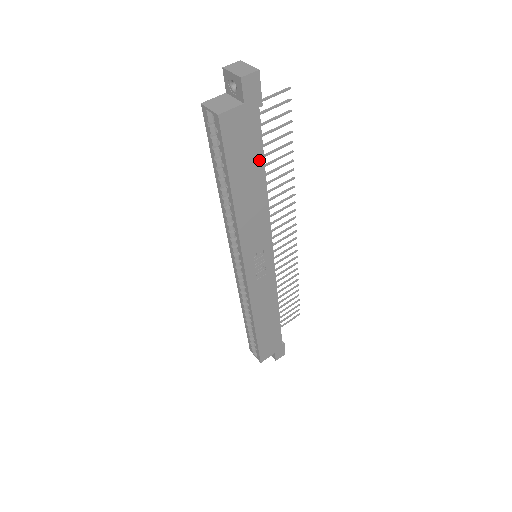
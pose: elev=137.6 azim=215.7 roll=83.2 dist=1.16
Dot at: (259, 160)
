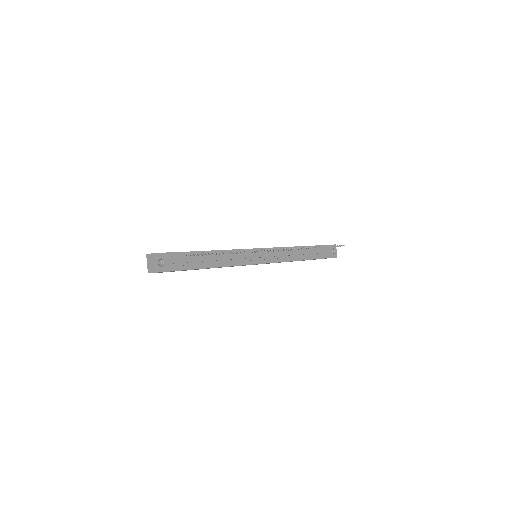
Dot at: occluded
